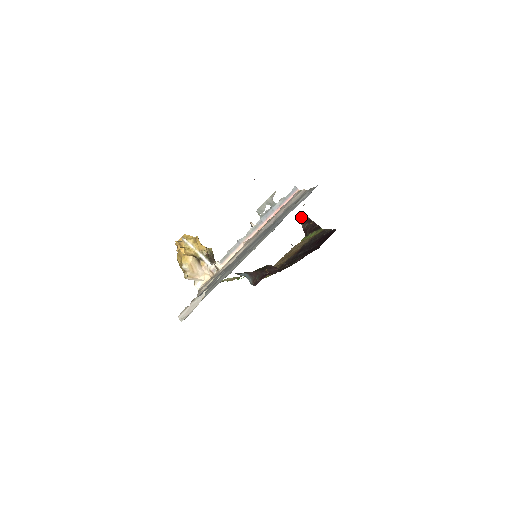
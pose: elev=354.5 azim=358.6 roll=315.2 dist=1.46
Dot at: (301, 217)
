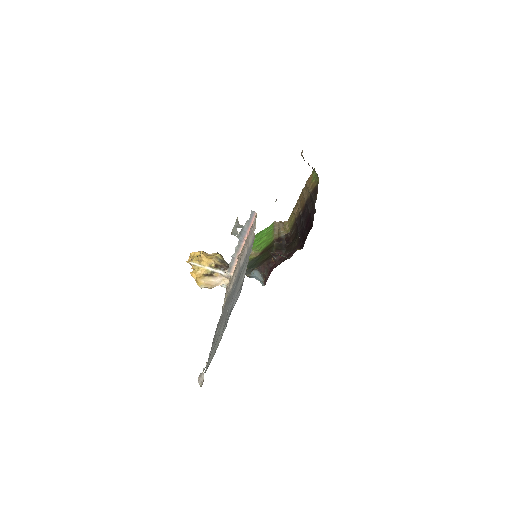
Dot at: occluded
